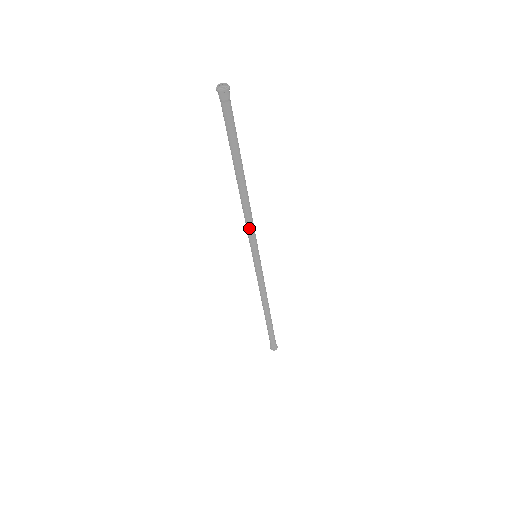
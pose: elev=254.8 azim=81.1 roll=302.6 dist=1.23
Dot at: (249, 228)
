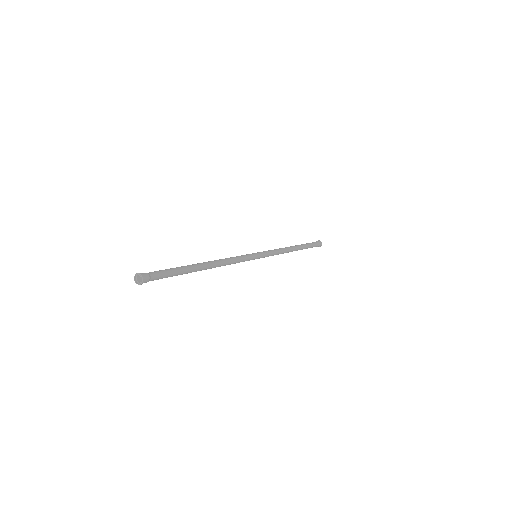
Dot at: (235, 263)
